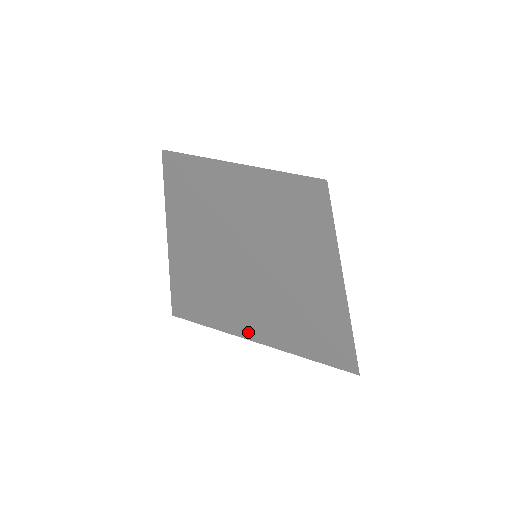
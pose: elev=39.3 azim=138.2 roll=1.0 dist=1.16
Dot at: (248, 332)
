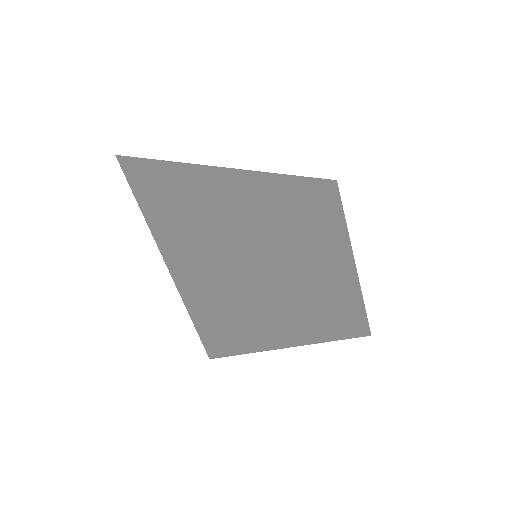
Dot at: (263, 339)
